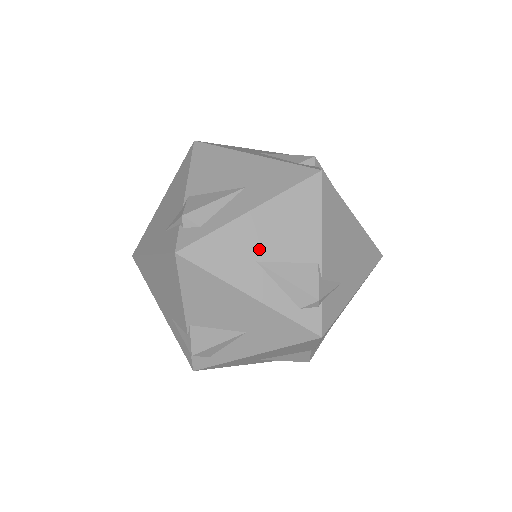
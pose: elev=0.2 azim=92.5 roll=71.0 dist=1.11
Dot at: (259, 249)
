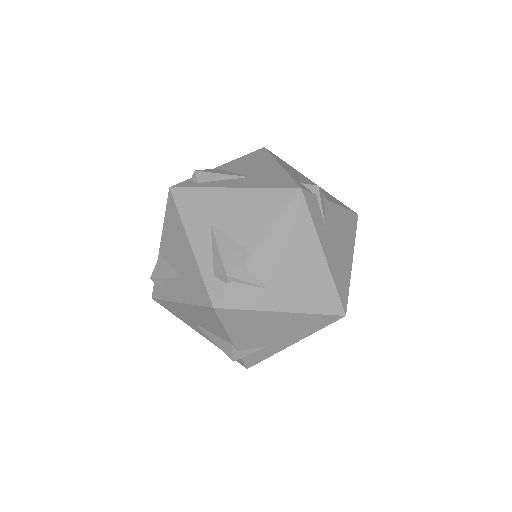
Dot at: (193, 320)
